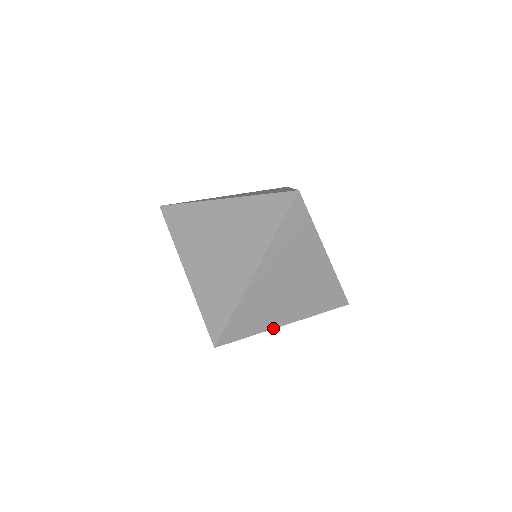
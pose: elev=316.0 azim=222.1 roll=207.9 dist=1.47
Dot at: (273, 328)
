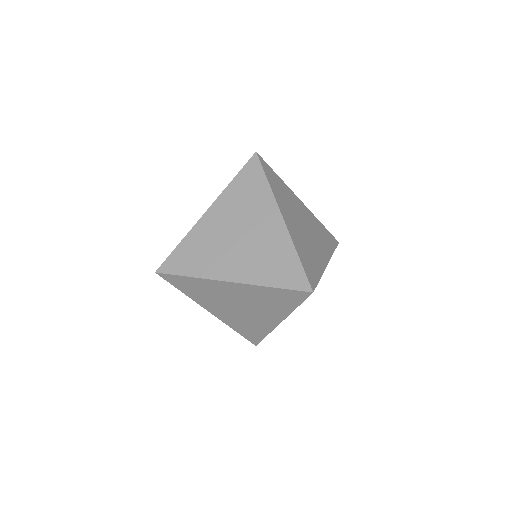
Dot at: (214, 279)
